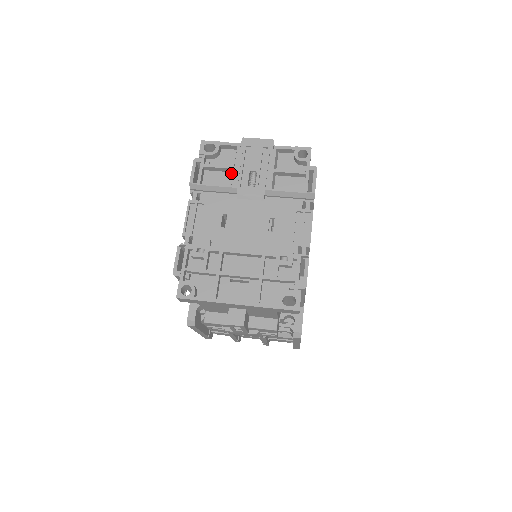
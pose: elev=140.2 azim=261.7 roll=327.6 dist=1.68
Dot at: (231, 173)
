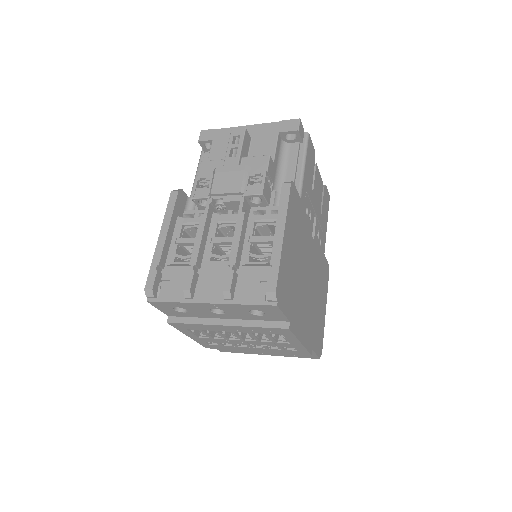
Dot at: occluded
